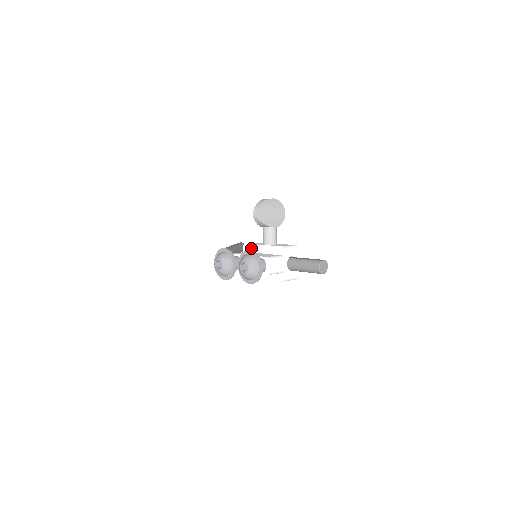
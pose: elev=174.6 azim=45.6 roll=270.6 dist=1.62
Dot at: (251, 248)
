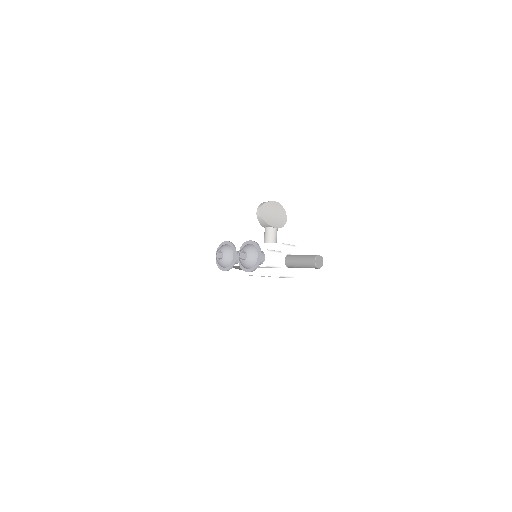
Dot at: occluded
